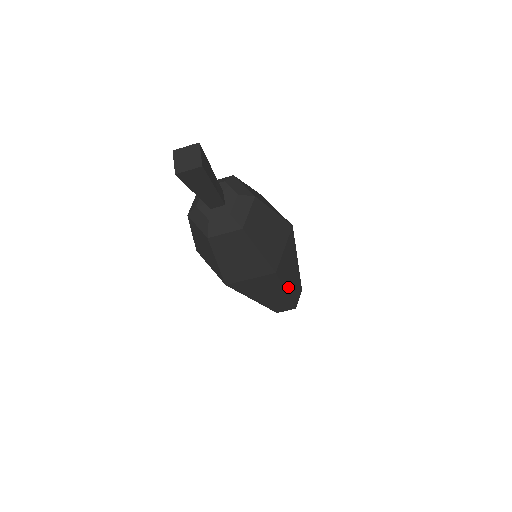
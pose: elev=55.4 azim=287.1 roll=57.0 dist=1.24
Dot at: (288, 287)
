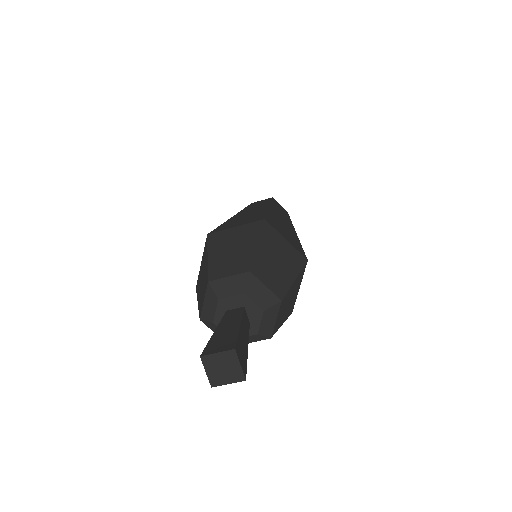
Dot at: occluded
